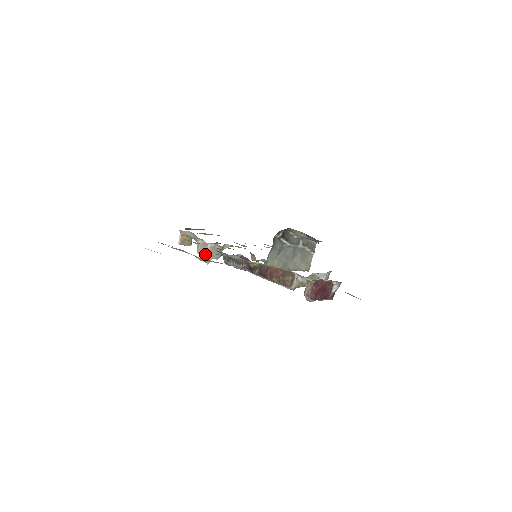
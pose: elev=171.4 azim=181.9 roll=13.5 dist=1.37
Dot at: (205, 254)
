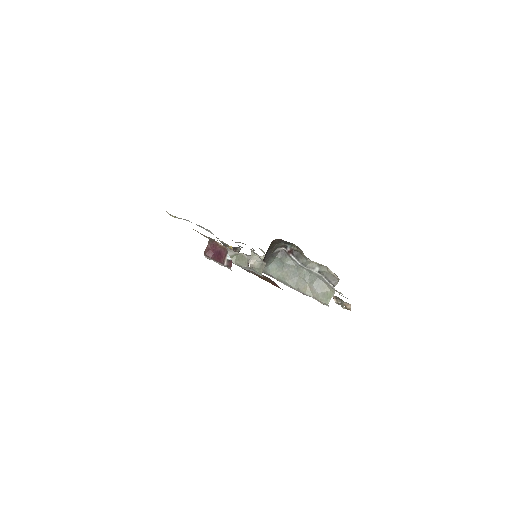
Dot at: occluded
